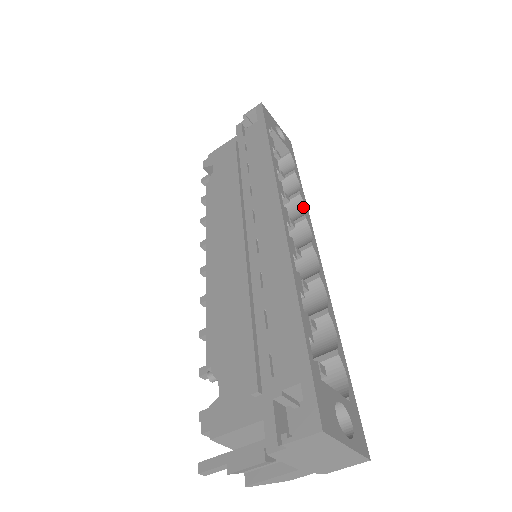
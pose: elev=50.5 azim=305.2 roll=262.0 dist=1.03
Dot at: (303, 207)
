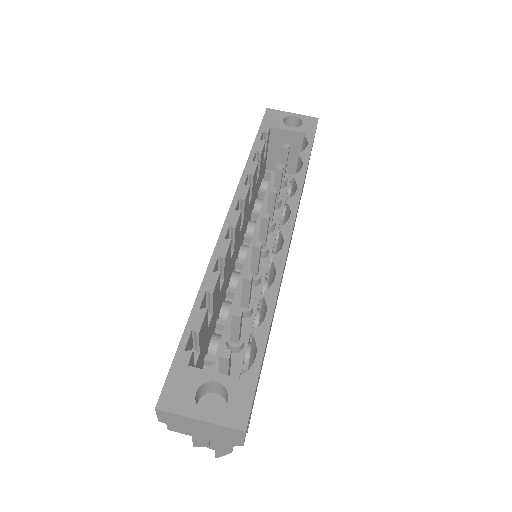
Dot at: (296, 189)
